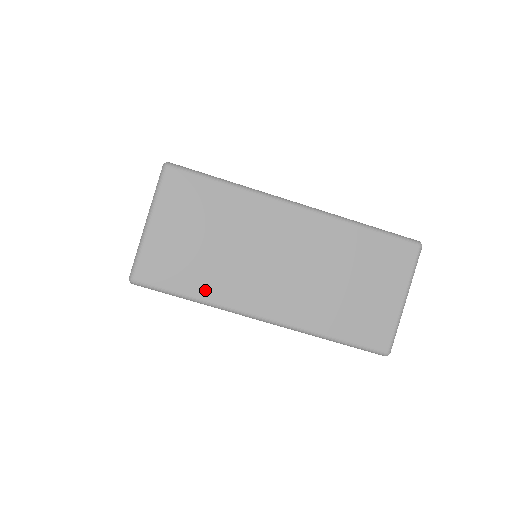
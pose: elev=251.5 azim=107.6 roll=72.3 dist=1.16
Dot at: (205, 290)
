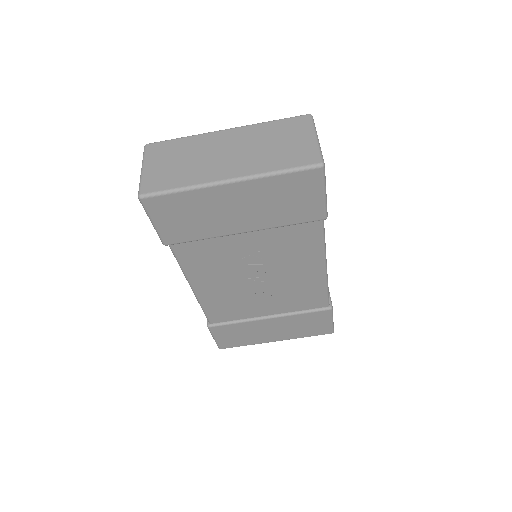
Dot at: (186, 182)
